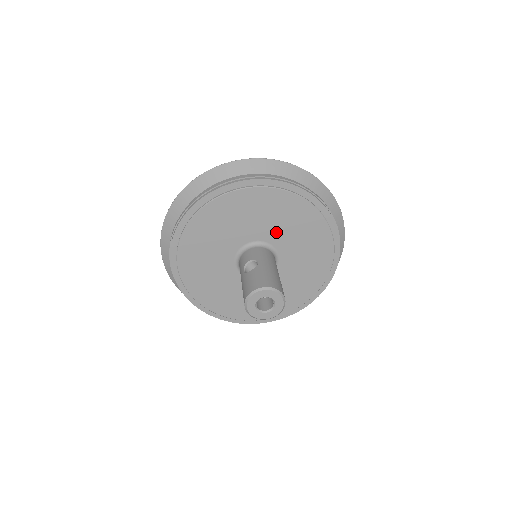
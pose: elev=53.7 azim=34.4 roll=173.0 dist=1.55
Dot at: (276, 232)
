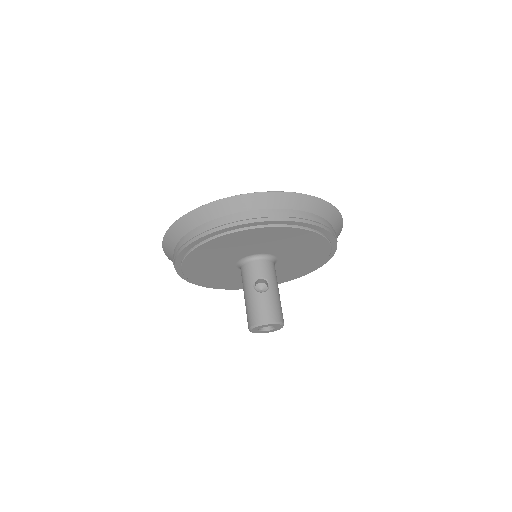
Dot at: (289, 253)
